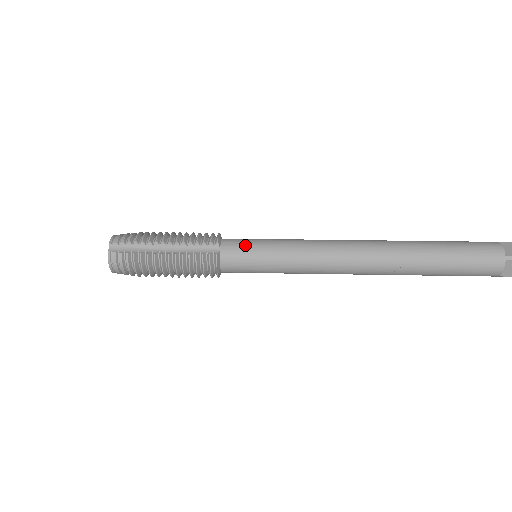
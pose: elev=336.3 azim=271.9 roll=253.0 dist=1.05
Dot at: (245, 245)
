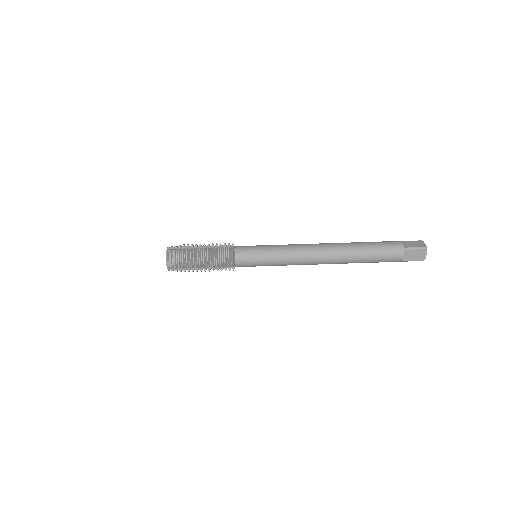
Dot at: (250, 264)
